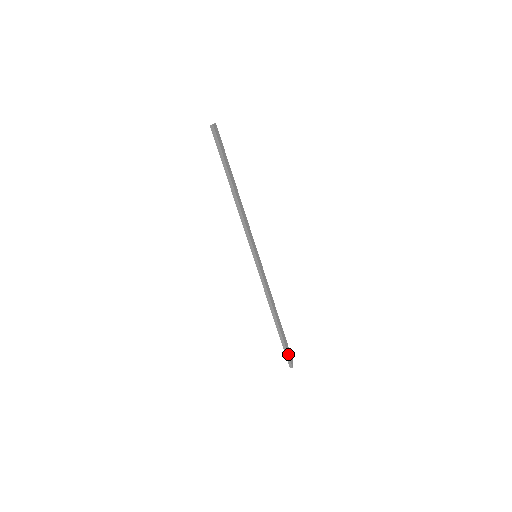
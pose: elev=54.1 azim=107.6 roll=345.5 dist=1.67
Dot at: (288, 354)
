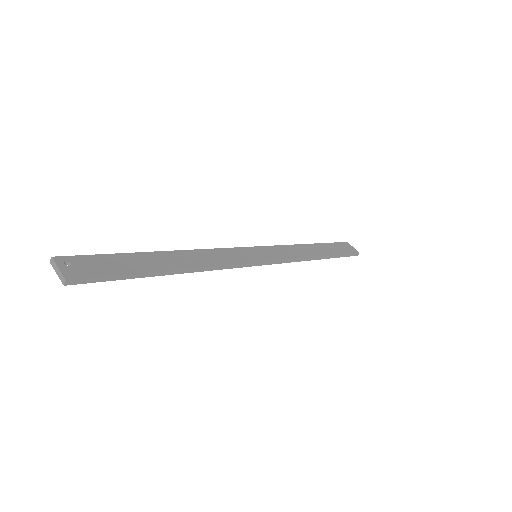
Dot at: (349, 253)
